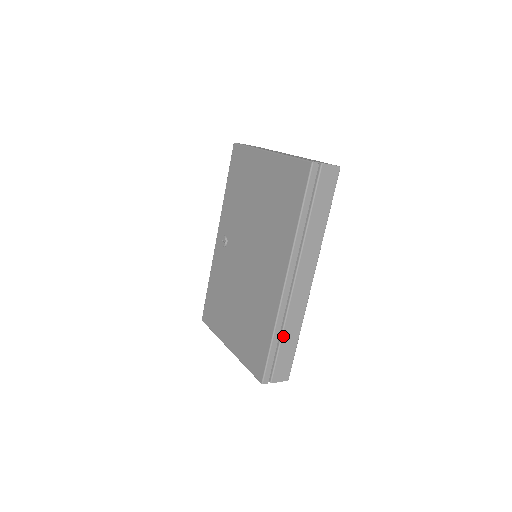
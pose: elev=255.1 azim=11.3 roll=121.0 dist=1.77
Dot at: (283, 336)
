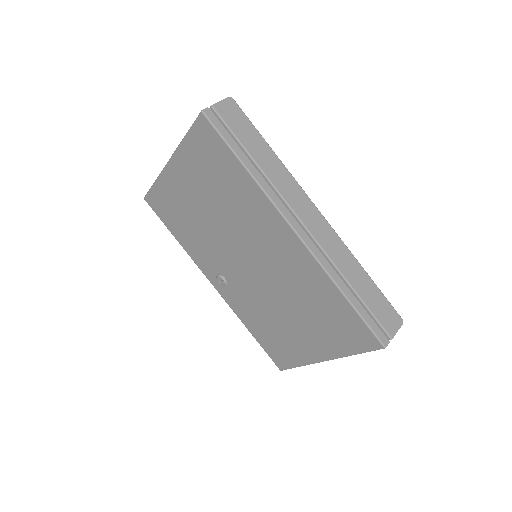
Dot at: (351, 284)
